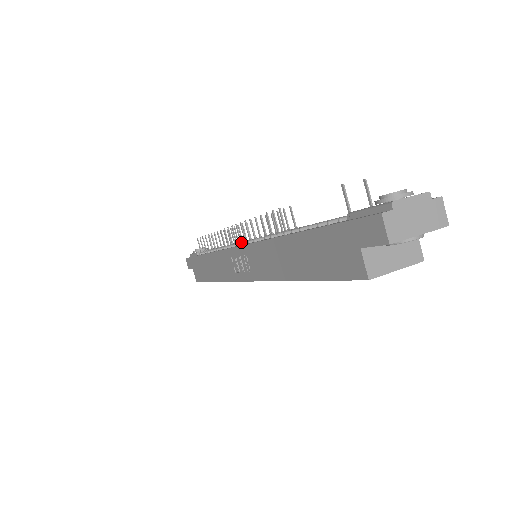
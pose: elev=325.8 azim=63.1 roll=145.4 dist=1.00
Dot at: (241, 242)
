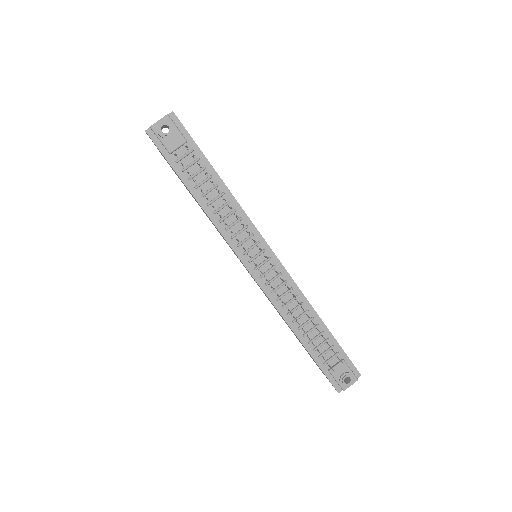
Dot at: (251, 261)
